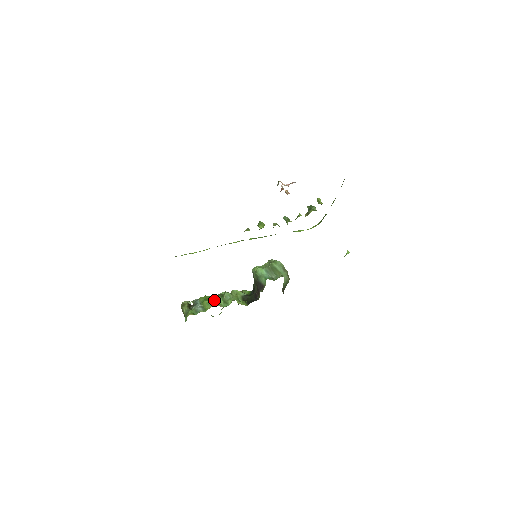
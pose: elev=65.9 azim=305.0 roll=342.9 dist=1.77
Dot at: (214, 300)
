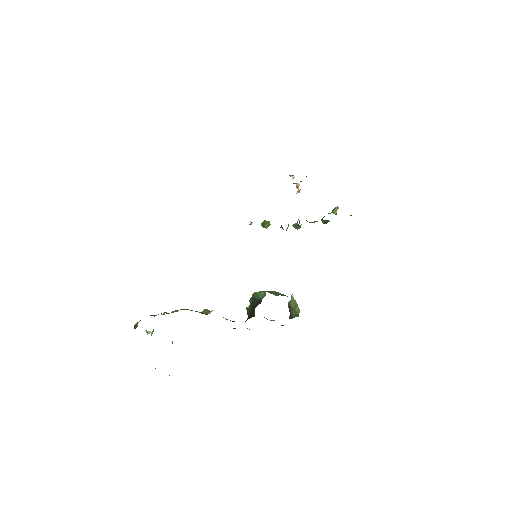
Dot at: (187, 309)
